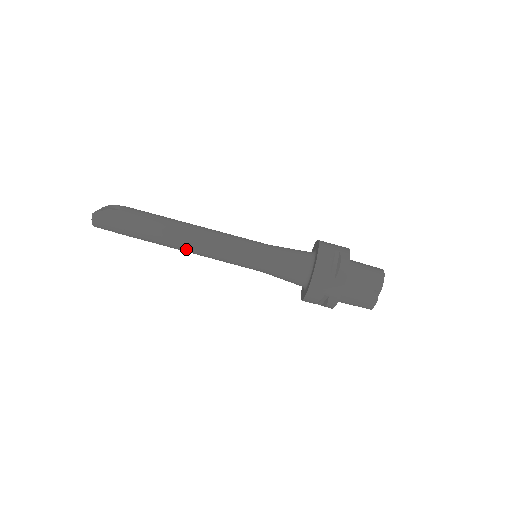
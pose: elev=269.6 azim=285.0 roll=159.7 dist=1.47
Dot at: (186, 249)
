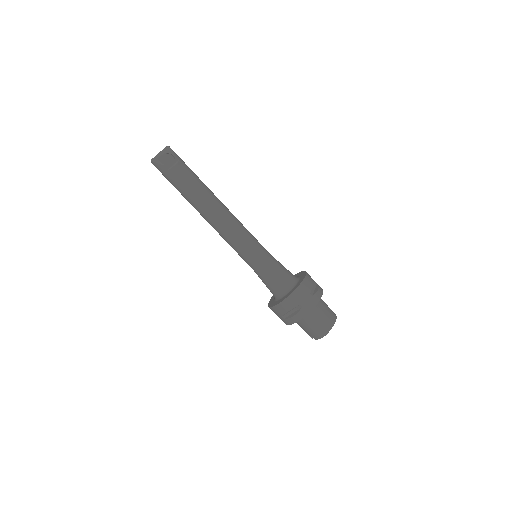
Dot at: occluded
